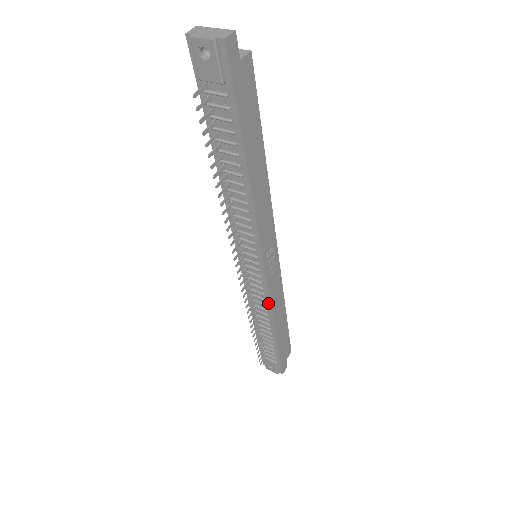
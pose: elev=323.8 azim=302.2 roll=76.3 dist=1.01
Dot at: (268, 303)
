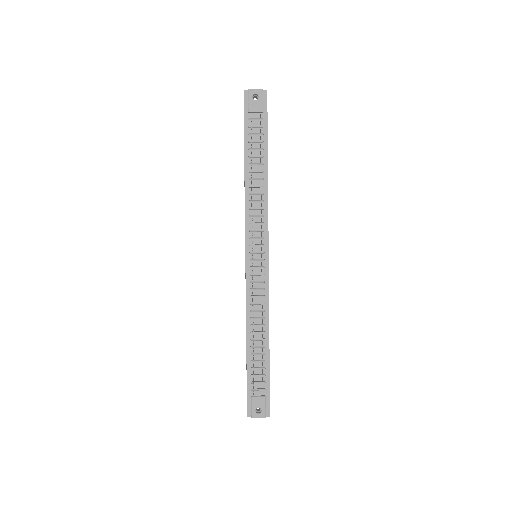
Dot at: (266, 300)
